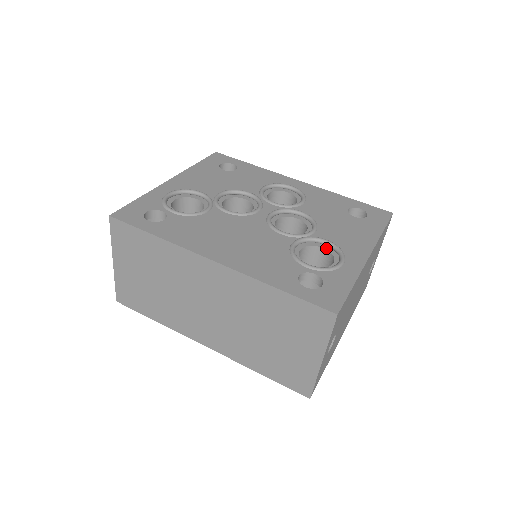
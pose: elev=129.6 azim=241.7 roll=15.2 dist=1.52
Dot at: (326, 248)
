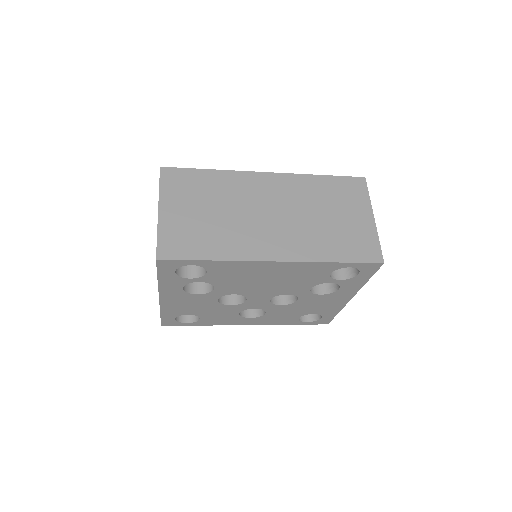
Dot at: occluded
